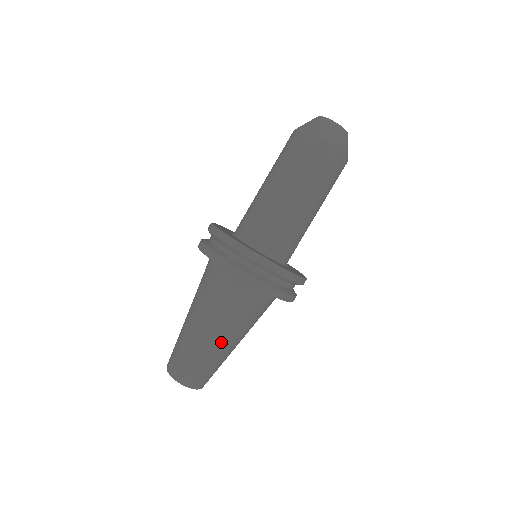
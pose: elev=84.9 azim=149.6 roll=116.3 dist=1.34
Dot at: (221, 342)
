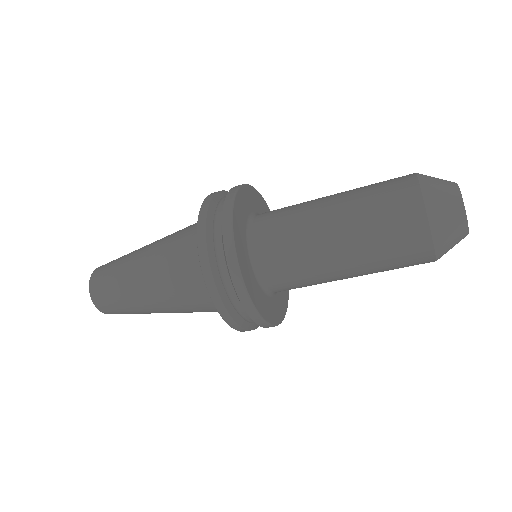
Dot at: occluded
